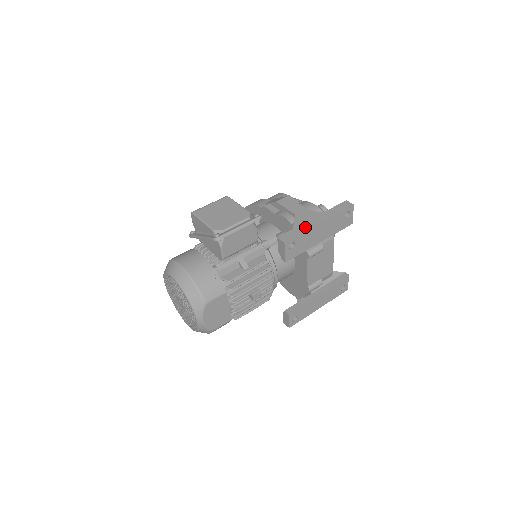
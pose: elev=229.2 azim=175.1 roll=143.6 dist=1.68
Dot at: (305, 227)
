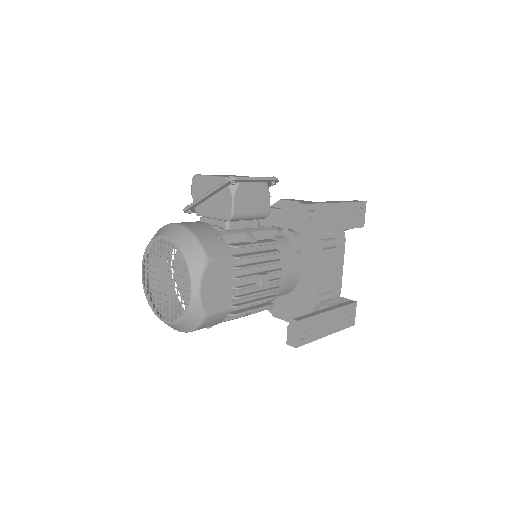
Dot at: (323, 202)
